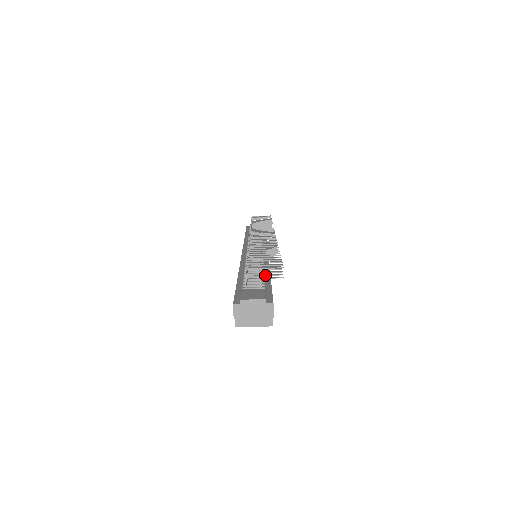
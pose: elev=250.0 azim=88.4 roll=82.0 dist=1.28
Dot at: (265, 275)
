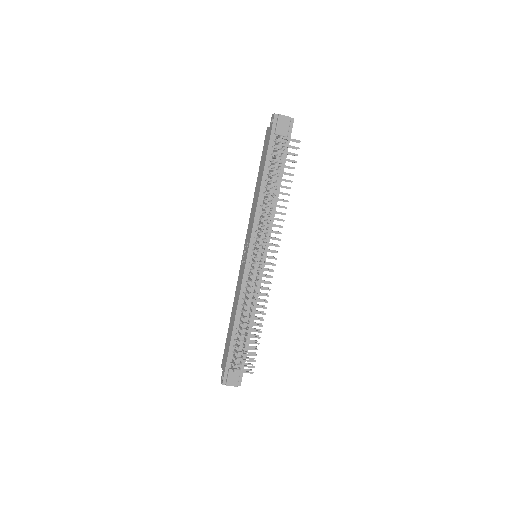
Dot at: occluded
